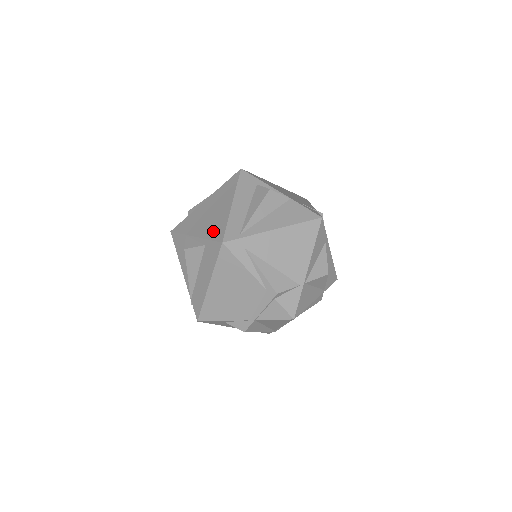
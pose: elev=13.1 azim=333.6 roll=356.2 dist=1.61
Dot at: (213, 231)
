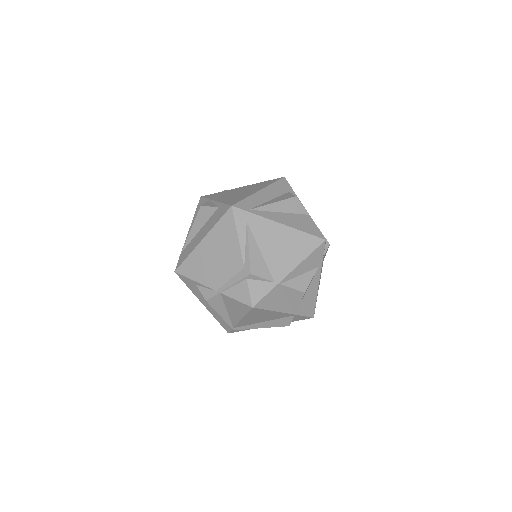
Dot at: (231, 200)
